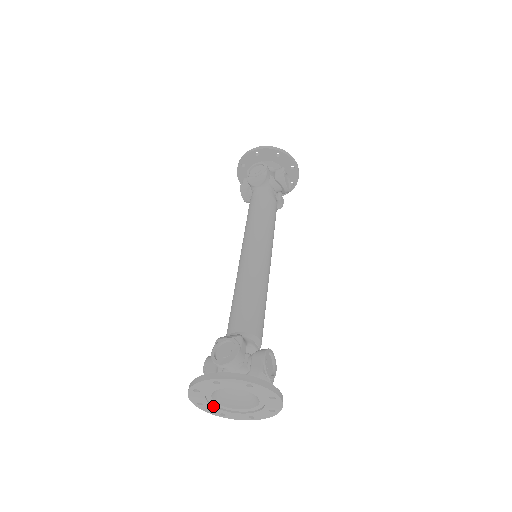
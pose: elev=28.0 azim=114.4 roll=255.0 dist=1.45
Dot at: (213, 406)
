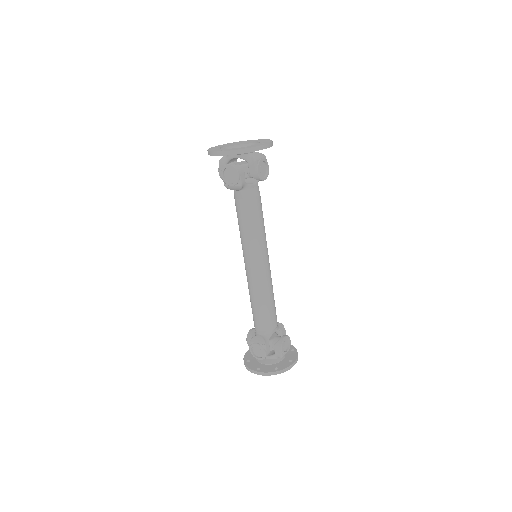
Dot at: occluded
